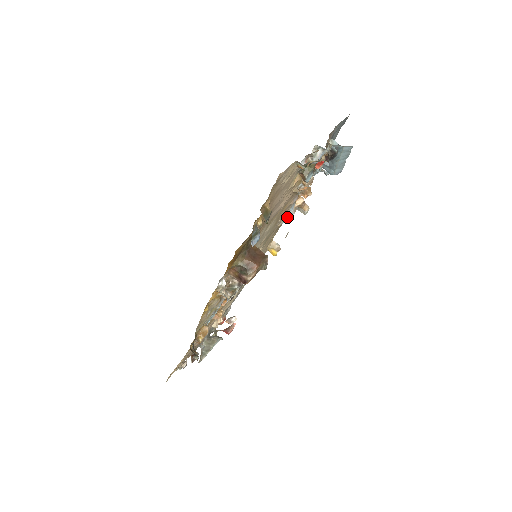
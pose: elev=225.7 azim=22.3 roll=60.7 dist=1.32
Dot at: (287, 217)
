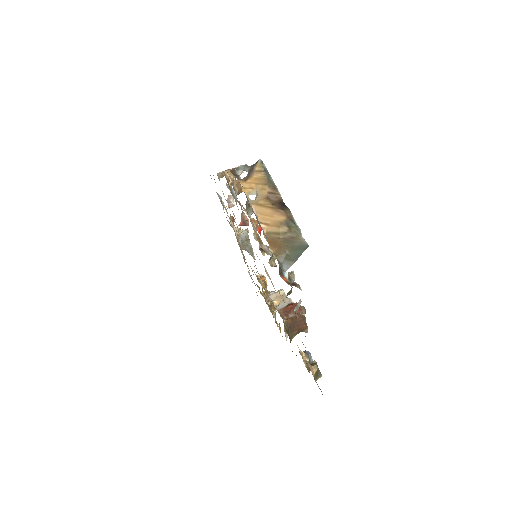
Dot at: occluded
